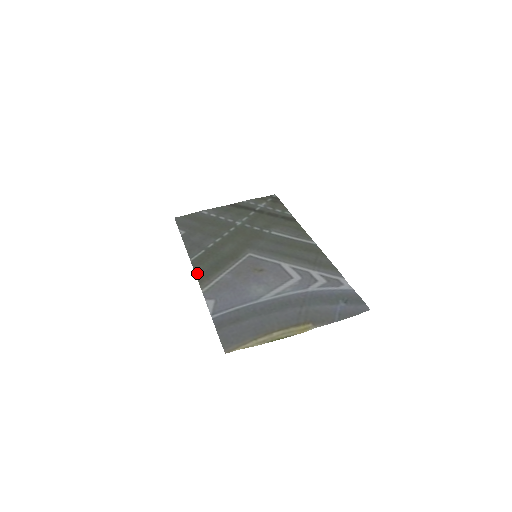
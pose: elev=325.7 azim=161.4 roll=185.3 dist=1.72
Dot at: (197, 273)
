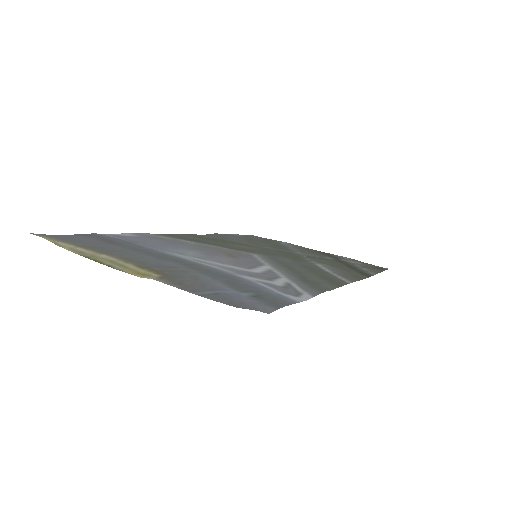
Dot at: (175, 234)
